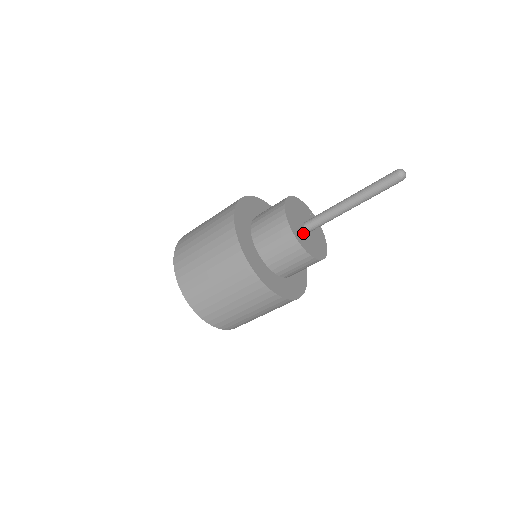
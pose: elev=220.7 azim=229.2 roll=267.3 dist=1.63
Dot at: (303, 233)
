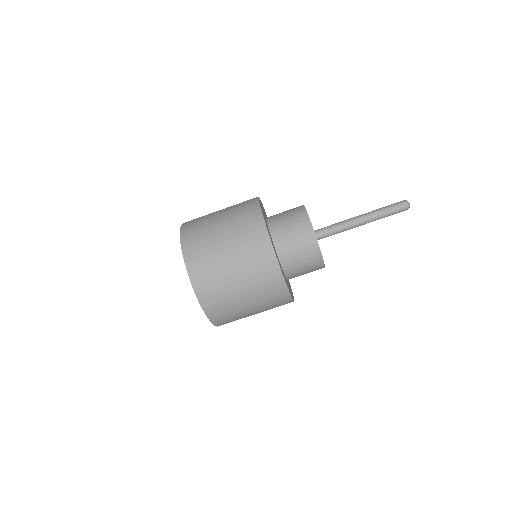
Dot at: occluded
